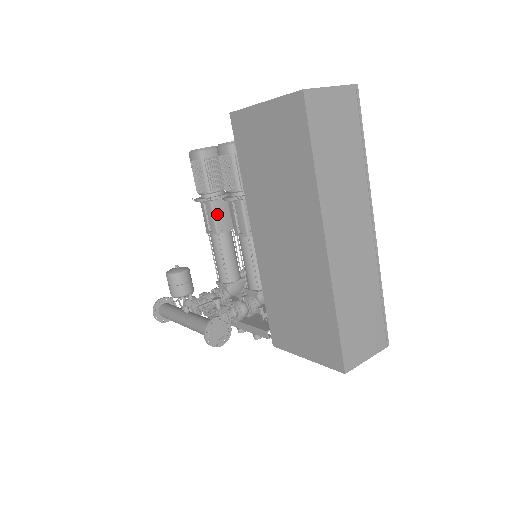
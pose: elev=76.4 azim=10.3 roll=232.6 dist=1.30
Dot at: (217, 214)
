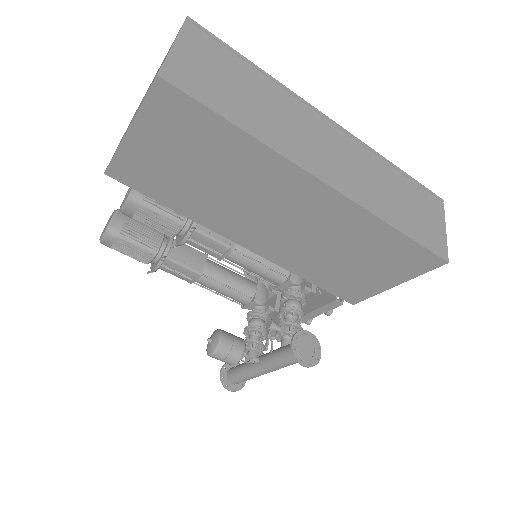
Dot at: (183, 261)
